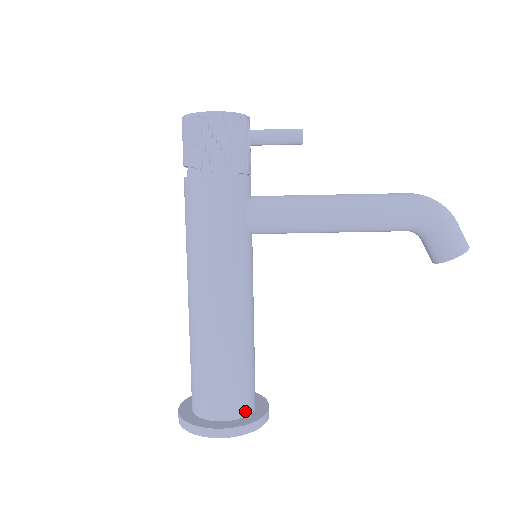
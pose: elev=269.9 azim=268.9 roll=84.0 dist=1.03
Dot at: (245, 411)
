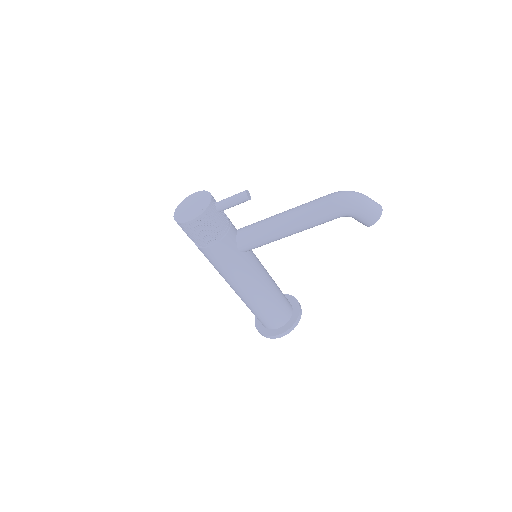
Dot at: (287, 320)
